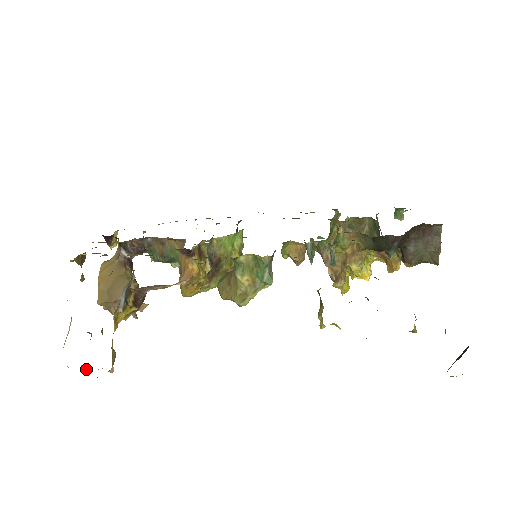
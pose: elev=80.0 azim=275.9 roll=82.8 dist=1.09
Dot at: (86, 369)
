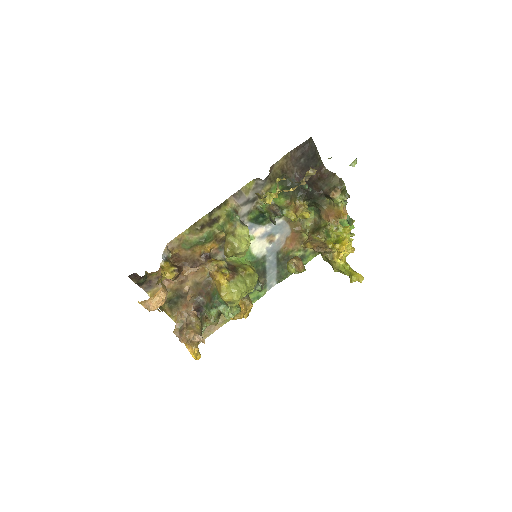
Dot at: (151, 305)
